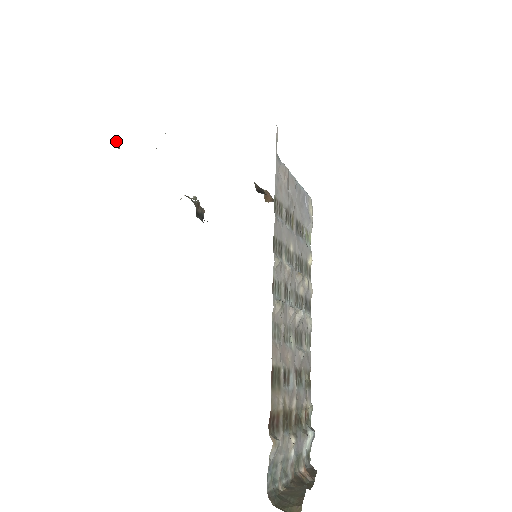
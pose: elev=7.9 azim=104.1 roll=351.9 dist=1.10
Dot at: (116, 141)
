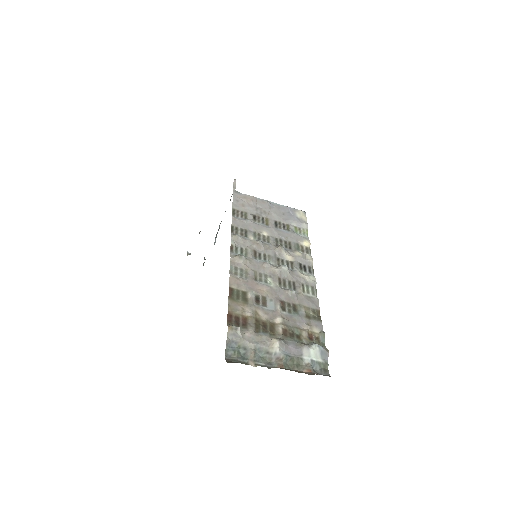
Dot at: (188, 253)
